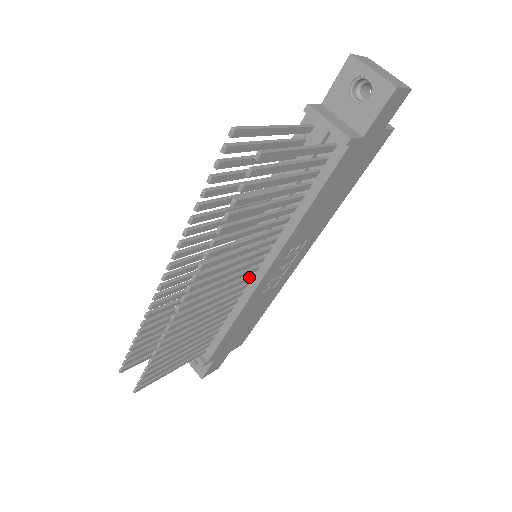
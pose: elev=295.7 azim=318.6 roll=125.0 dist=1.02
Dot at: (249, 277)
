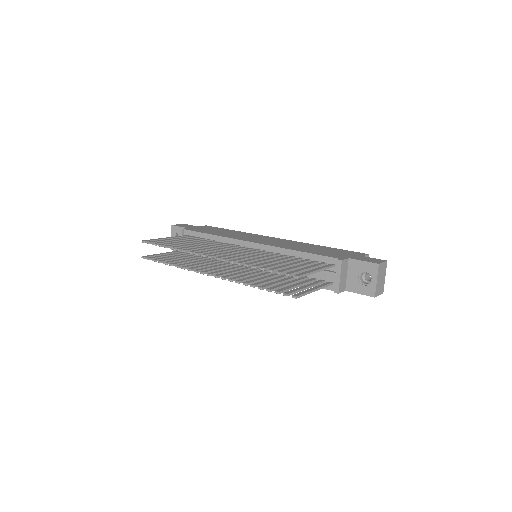
Dot at: occluded
